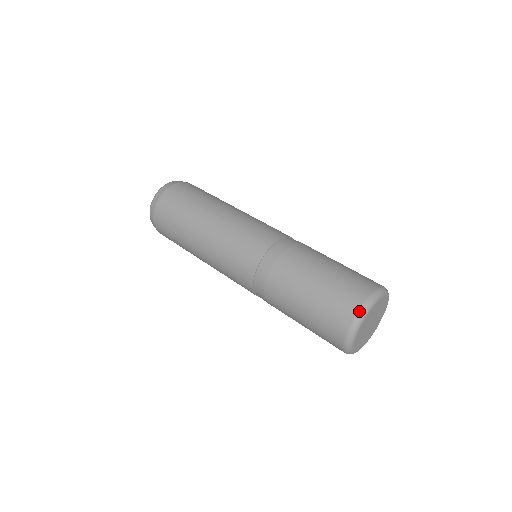
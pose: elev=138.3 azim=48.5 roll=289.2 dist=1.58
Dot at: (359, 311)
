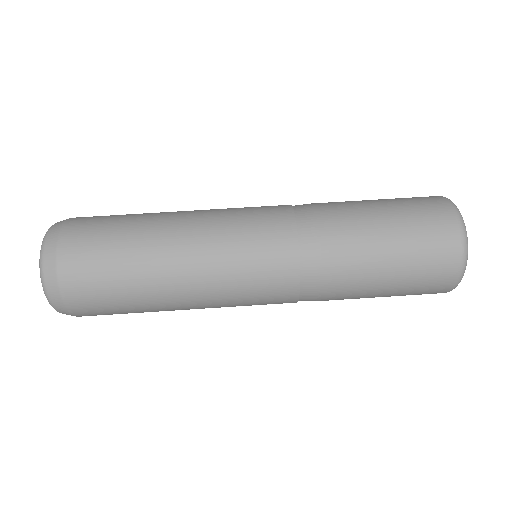
Dot at: (457, 282)
